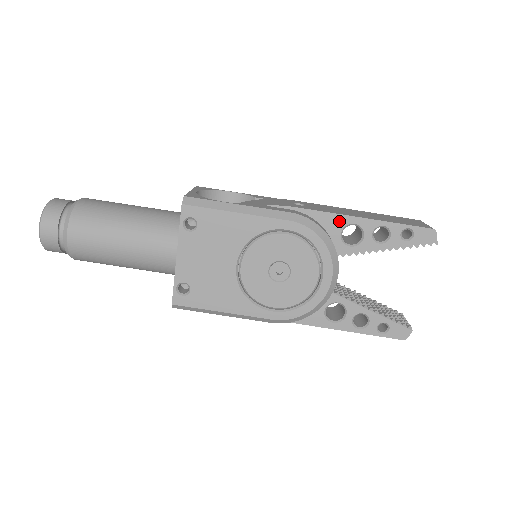
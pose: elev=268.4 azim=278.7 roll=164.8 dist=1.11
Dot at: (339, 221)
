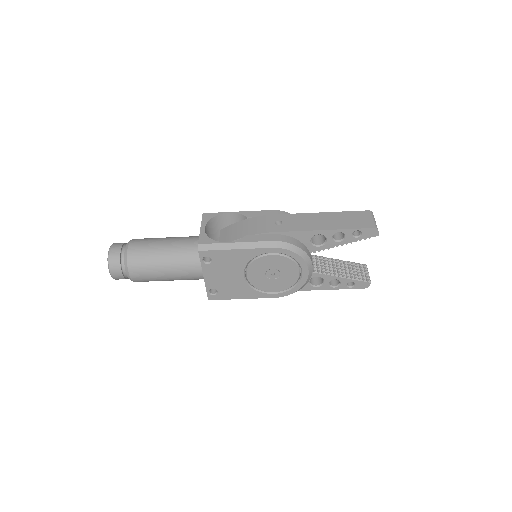
Dot at: (307, 234)
